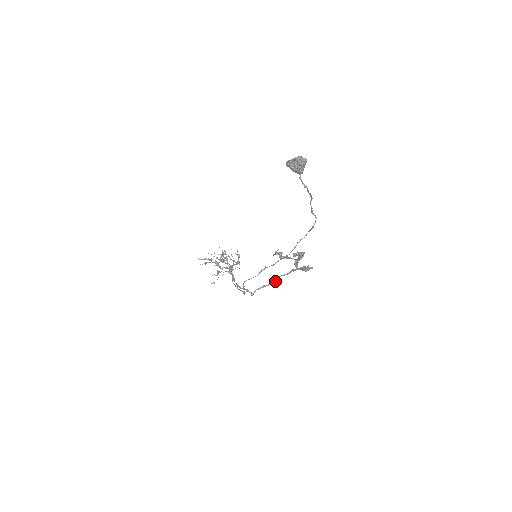
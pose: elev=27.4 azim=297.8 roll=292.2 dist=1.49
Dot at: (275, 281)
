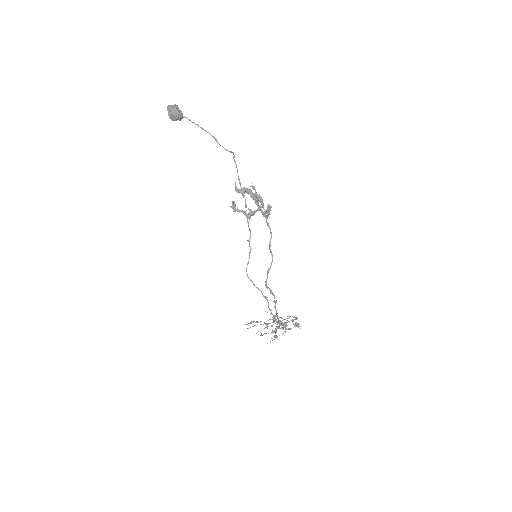
Dot at: (272, 255)
